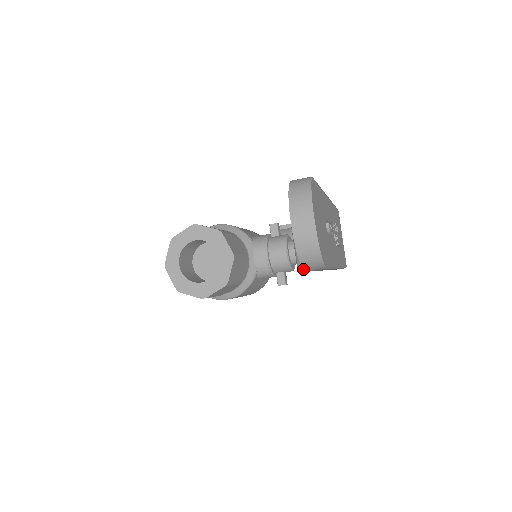
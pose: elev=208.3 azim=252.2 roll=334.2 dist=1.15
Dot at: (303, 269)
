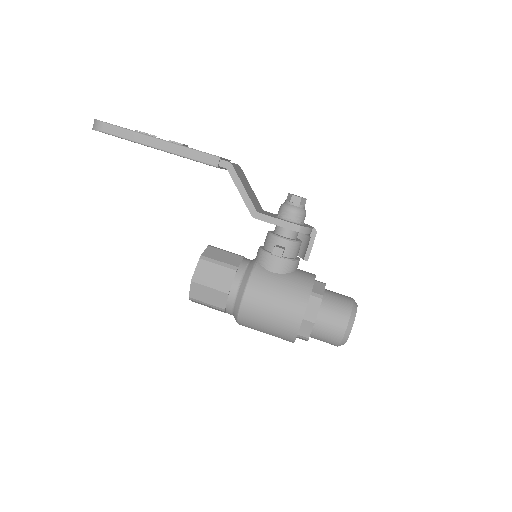
Dot at: occluded
